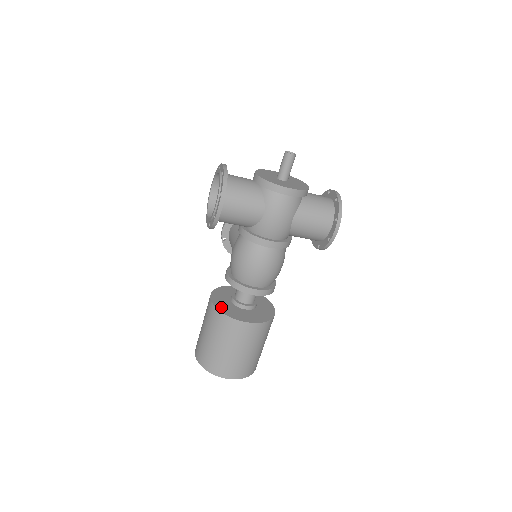
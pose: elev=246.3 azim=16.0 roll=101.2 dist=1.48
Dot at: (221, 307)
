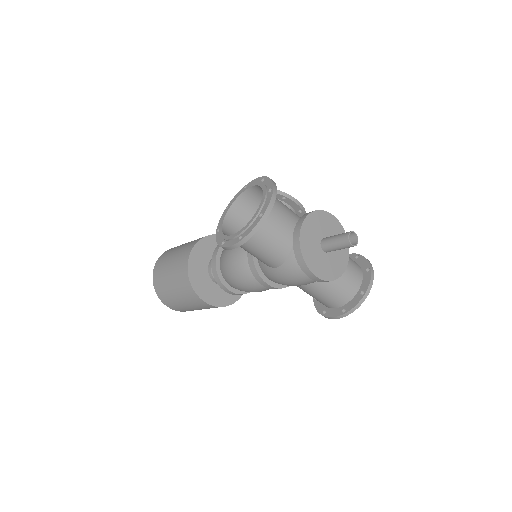
Dot at: (193, 270)
